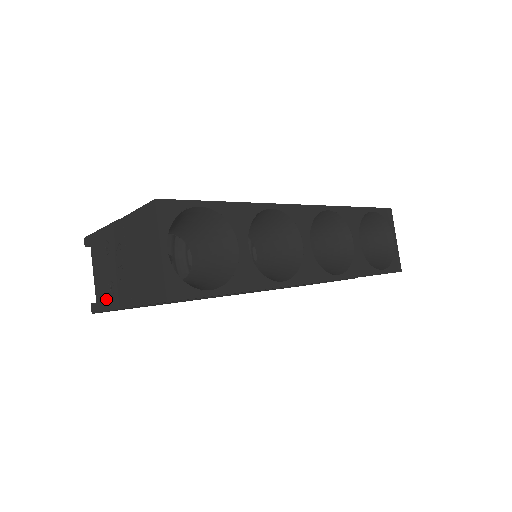
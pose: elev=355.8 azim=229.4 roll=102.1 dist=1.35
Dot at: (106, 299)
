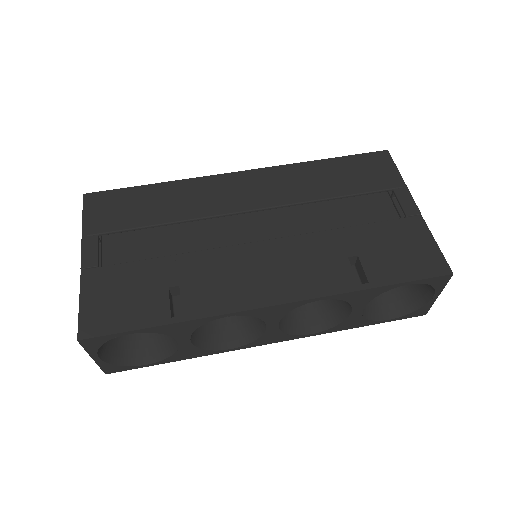
Dot at: occluded
